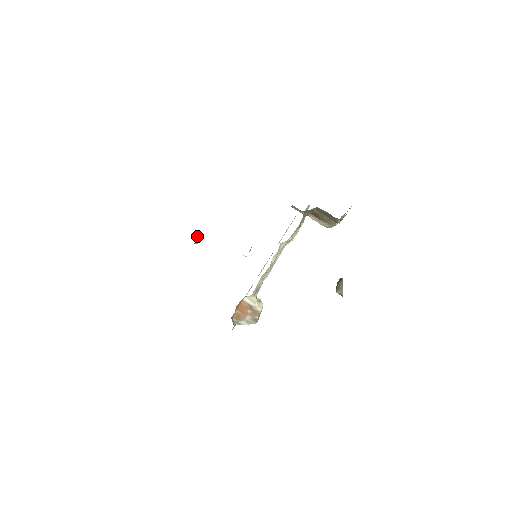
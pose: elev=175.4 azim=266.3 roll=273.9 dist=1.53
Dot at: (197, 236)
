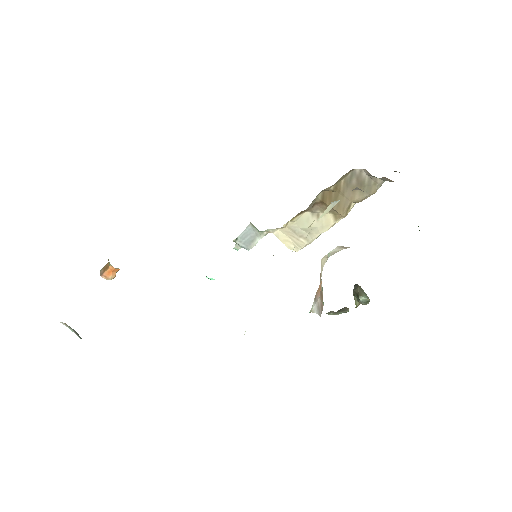
Dot at: occluded
